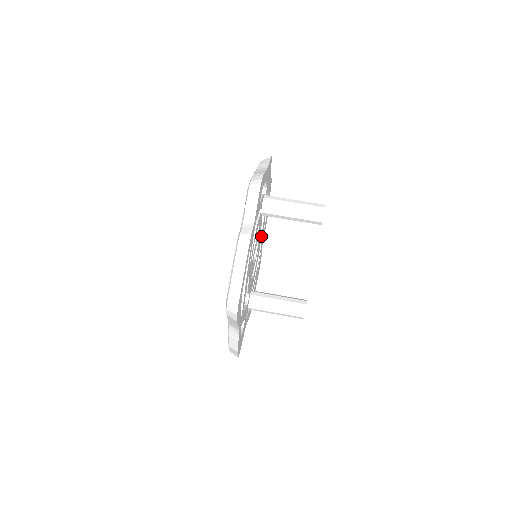
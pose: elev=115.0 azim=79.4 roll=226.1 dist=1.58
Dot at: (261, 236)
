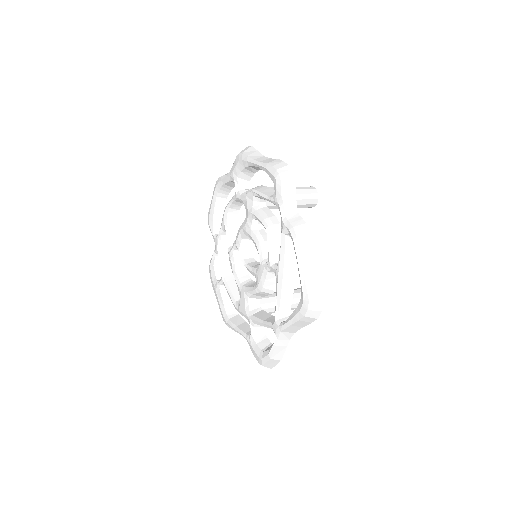
Dot at: occluded
